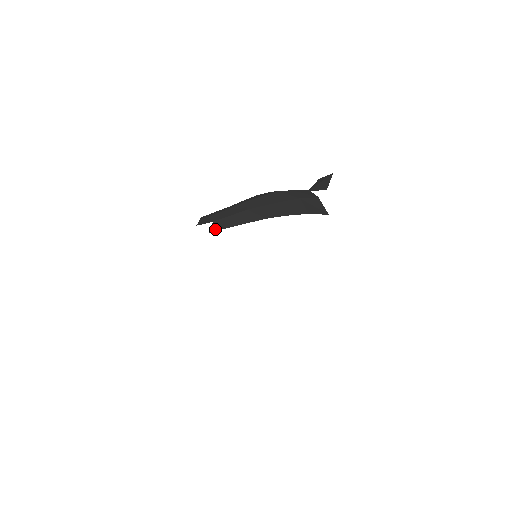
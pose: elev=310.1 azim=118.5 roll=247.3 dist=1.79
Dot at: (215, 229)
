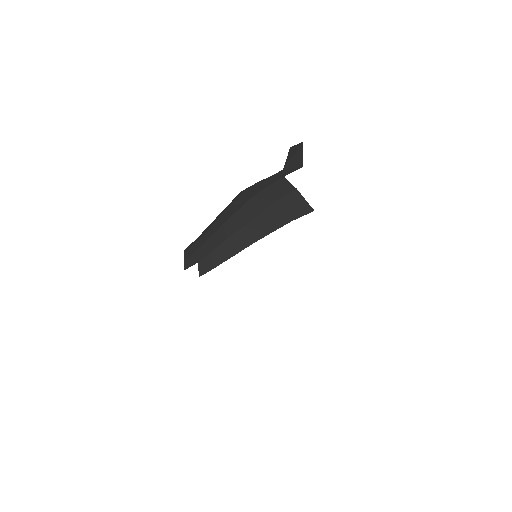
Dot at: (203, 272)
